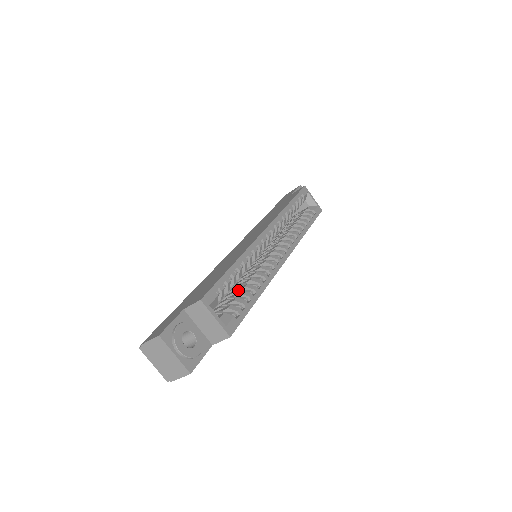
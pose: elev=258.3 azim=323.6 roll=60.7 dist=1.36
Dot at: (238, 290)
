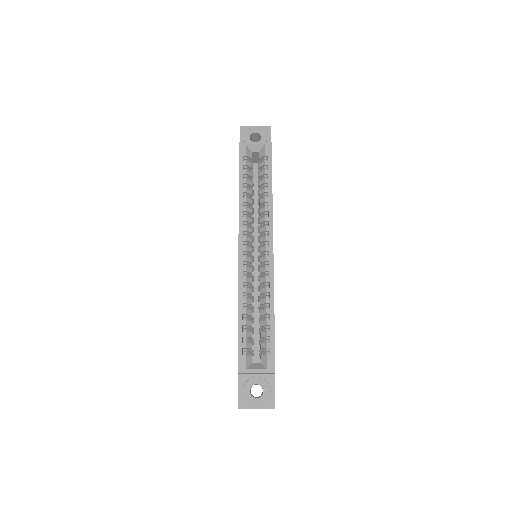
Dot at: (260, 317)
